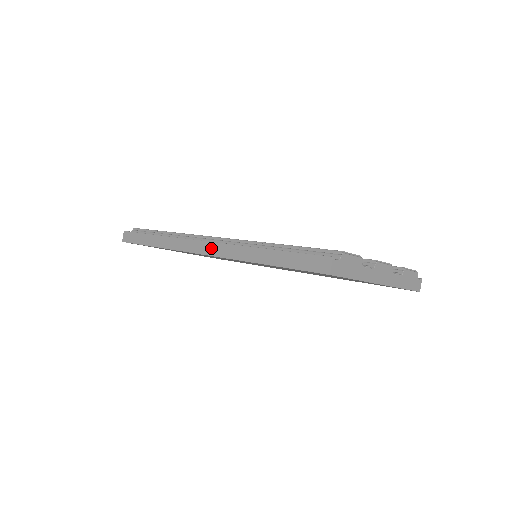
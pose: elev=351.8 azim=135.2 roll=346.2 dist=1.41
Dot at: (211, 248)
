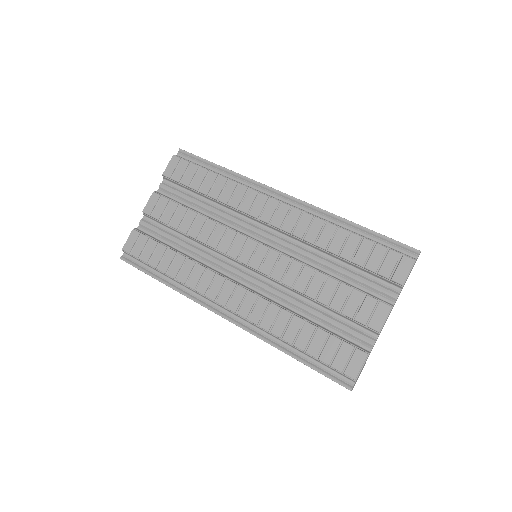
Dot at: (236, 325)
